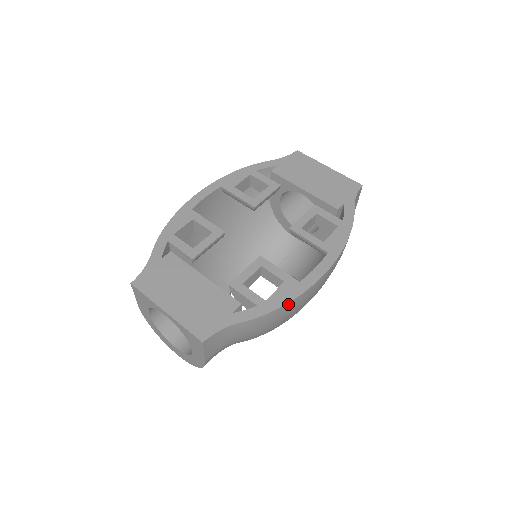
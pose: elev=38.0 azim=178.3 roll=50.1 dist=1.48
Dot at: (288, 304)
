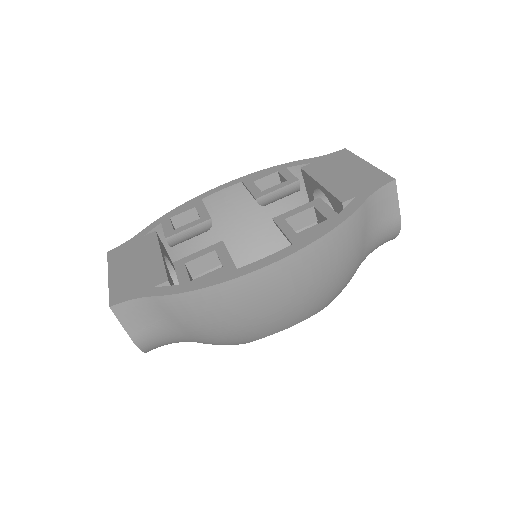
Dot at: (210, 289)
